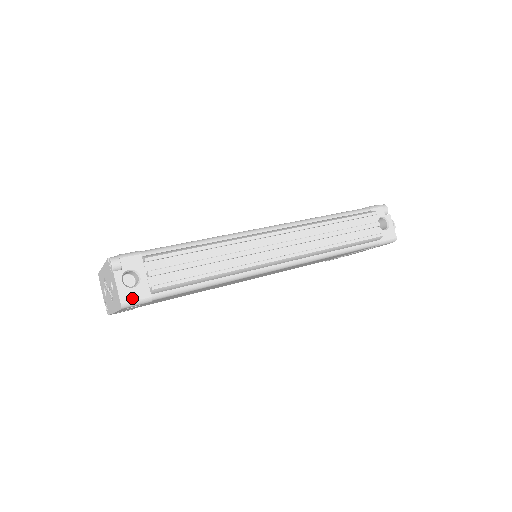
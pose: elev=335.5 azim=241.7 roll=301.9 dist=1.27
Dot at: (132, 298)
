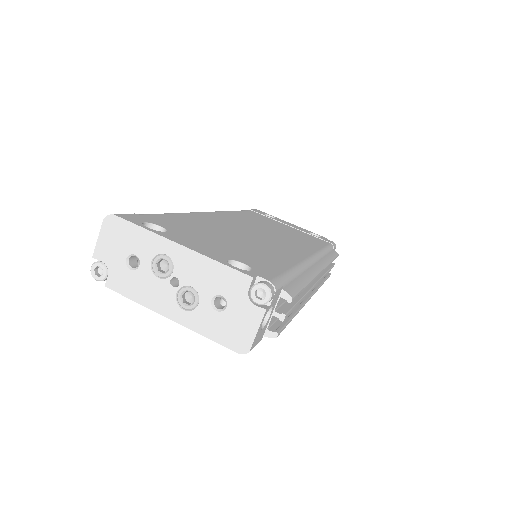
Dot at: (256, 343)
